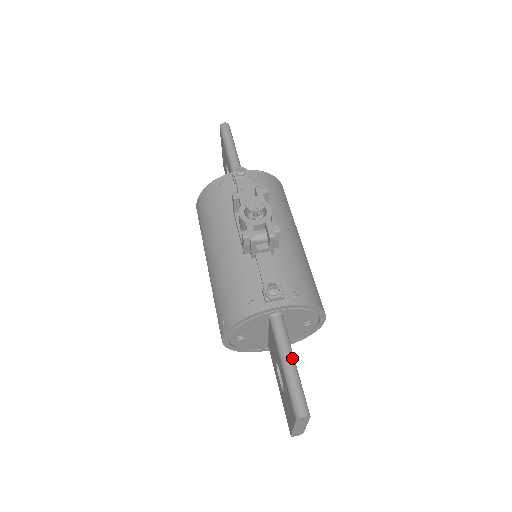
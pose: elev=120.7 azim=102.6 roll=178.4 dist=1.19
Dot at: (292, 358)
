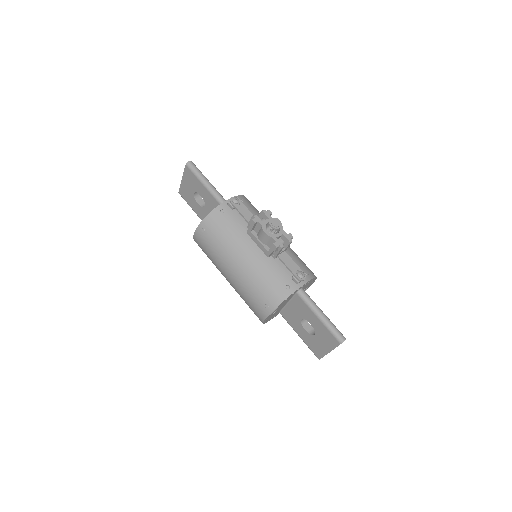
Dot at: (322, 311)
